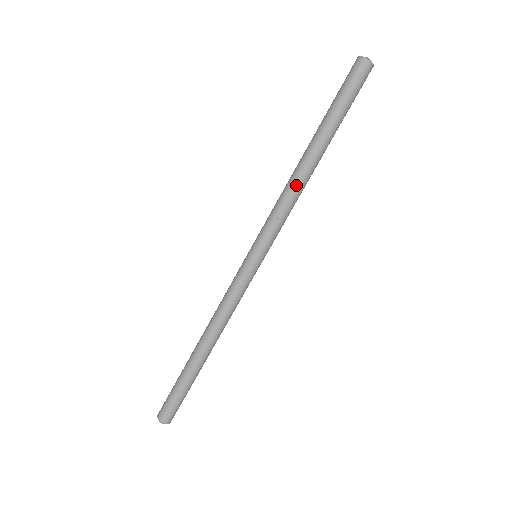
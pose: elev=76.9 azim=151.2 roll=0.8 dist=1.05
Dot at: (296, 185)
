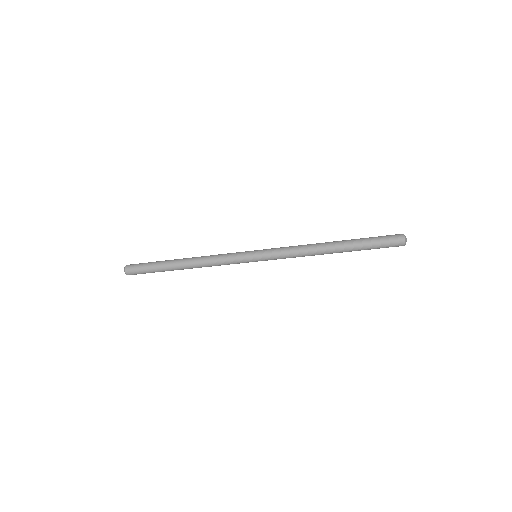
Dot at: (312, 255)
